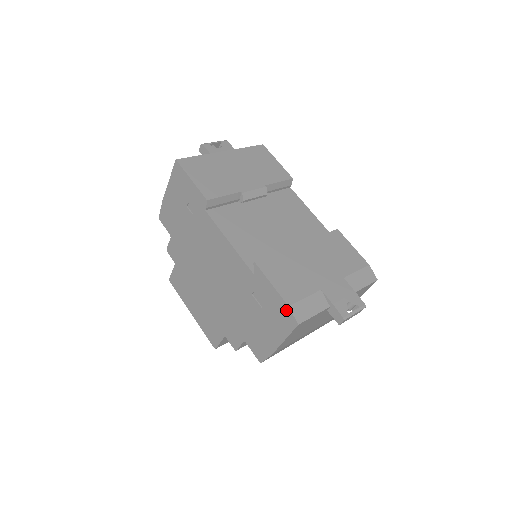
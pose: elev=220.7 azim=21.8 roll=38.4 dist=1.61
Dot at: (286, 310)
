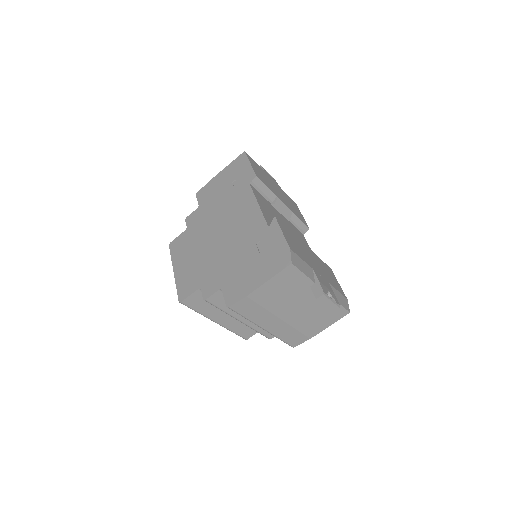
Dot at: (286, 252)
